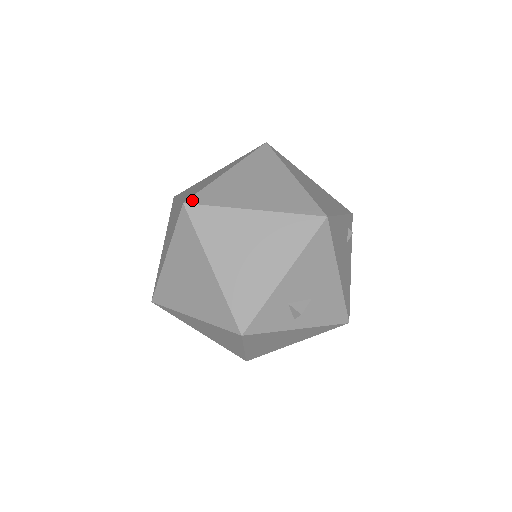
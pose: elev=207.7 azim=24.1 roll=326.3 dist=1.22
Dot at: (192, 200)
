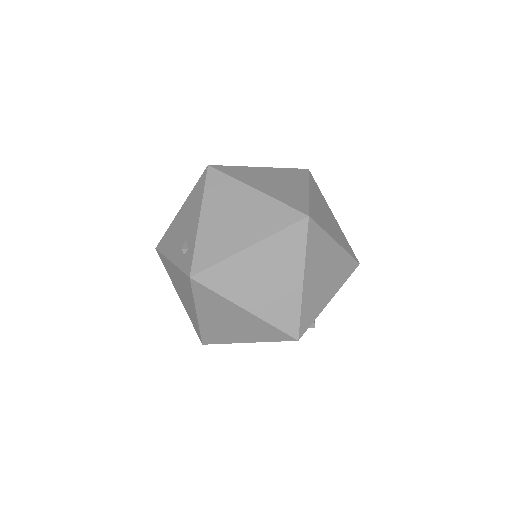
Dot at: (311, 215)
